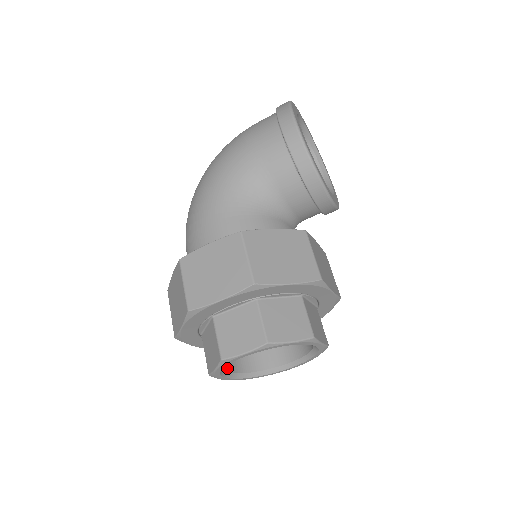
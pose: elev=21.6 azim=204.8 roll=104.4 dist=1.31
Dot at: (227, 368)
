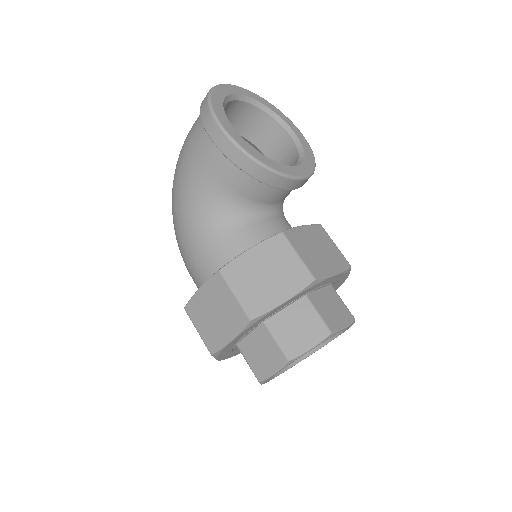
Dot at: occluded
